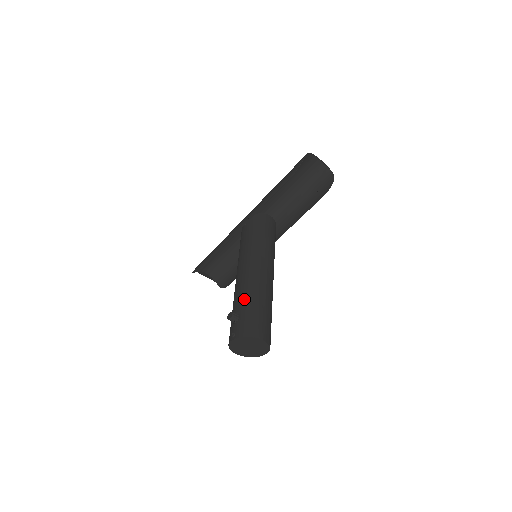
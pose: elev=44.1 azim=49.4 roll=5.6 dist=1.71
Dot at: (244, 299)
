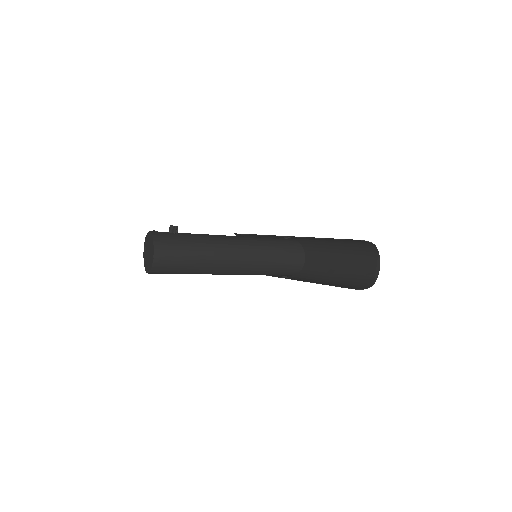
Dot at: (195, 235)
